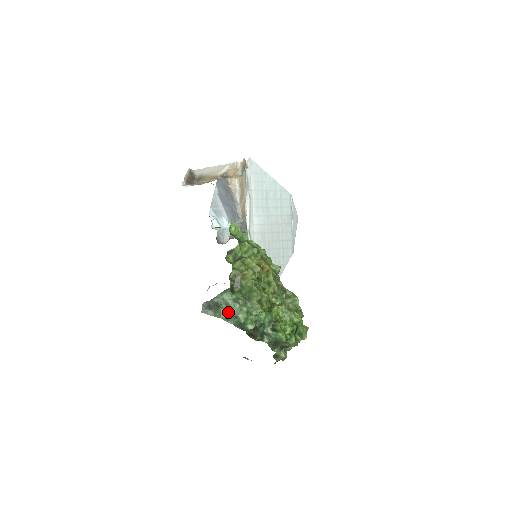
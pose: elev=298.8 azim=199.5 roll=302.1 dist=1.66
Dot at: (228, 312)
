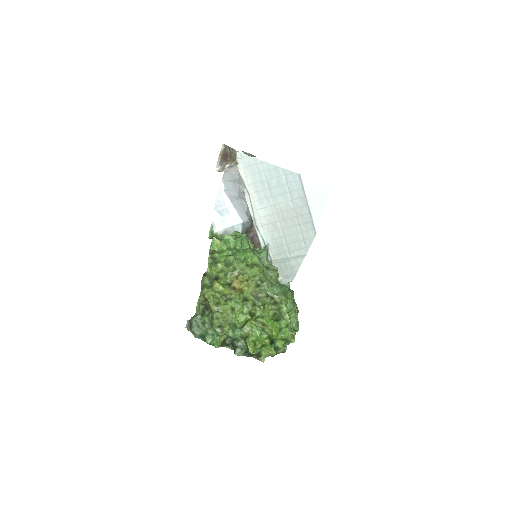
Dot at: (198, 333)
